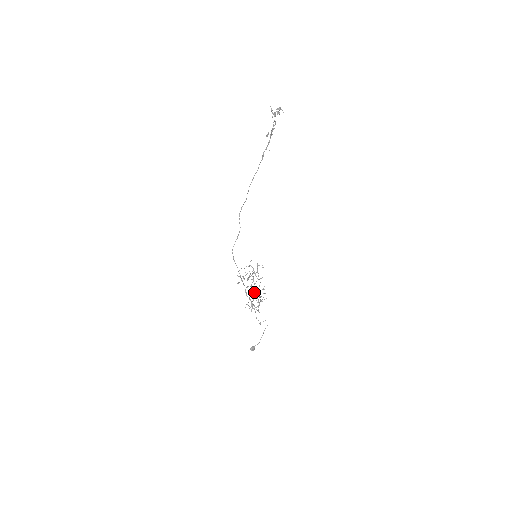
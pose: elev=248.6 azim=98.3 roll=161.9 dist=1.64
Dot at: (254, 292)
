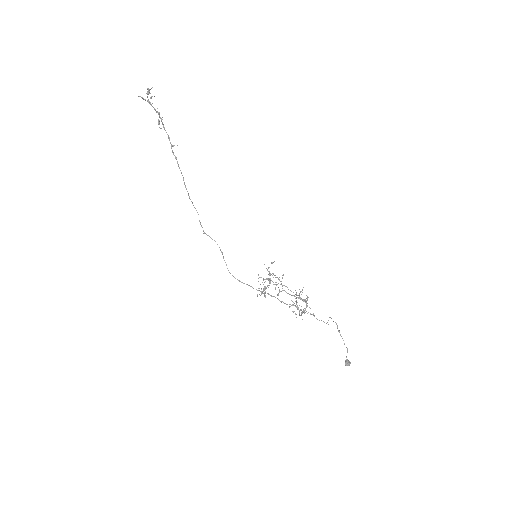
Dot at: occluded
